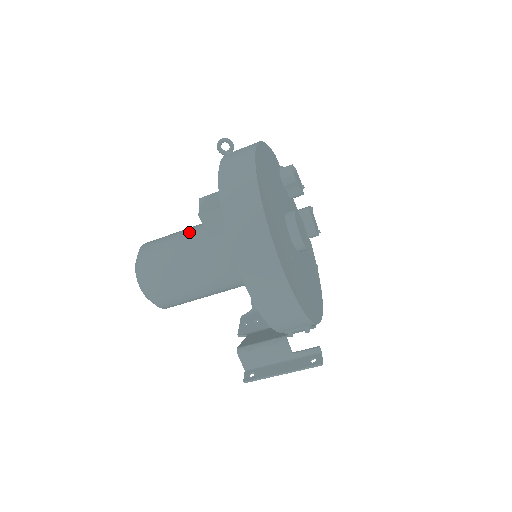
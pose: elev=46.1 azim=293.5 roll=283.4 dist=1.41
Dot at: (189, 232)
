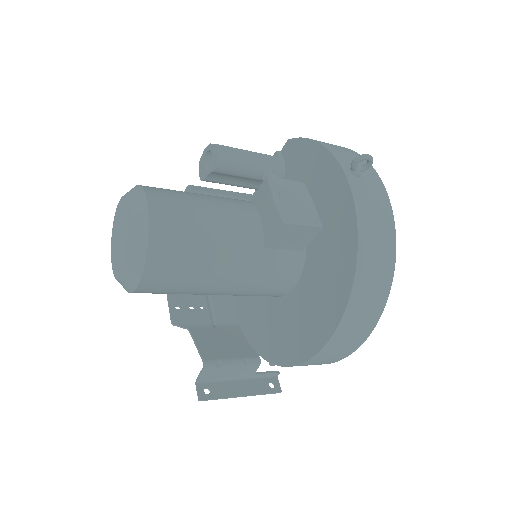
Dot at: (232, 218)
